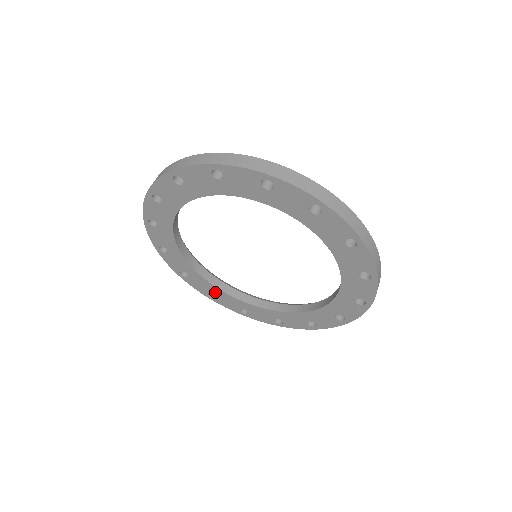
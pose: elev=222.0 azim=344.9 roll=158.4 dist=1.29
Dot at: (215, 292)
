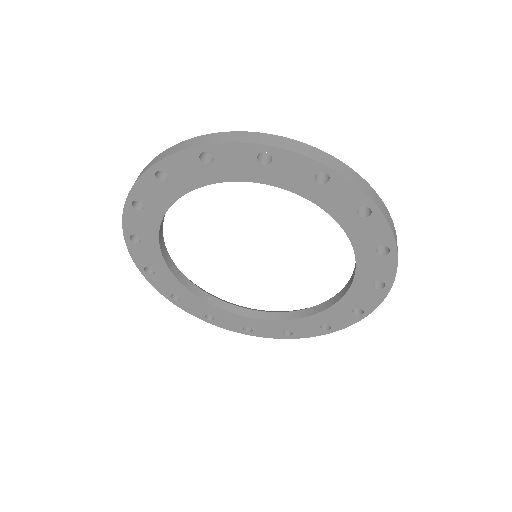
Dot at: (248, 323)
